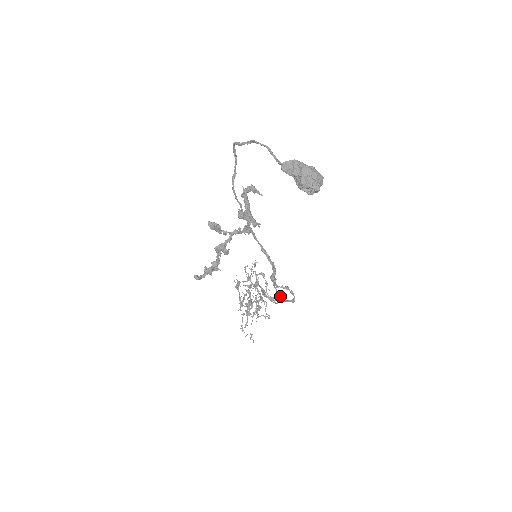
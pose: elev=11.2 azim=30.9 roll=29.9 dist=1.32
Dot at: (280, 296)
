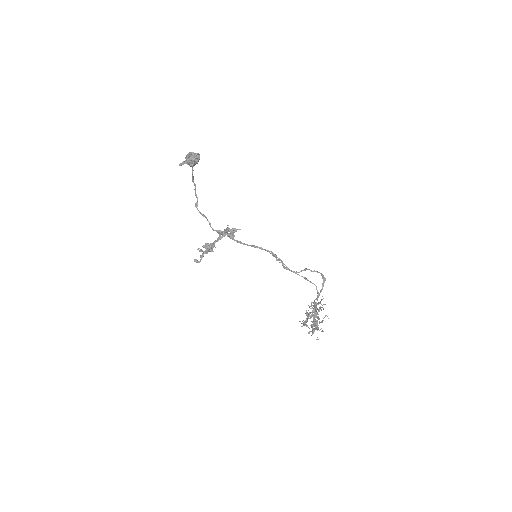
Dot at: (306, 278)
